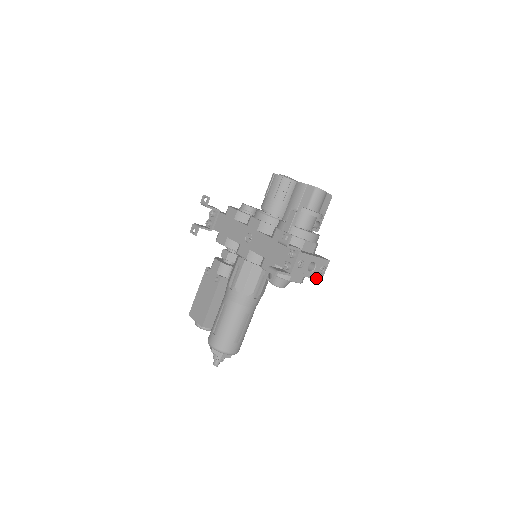
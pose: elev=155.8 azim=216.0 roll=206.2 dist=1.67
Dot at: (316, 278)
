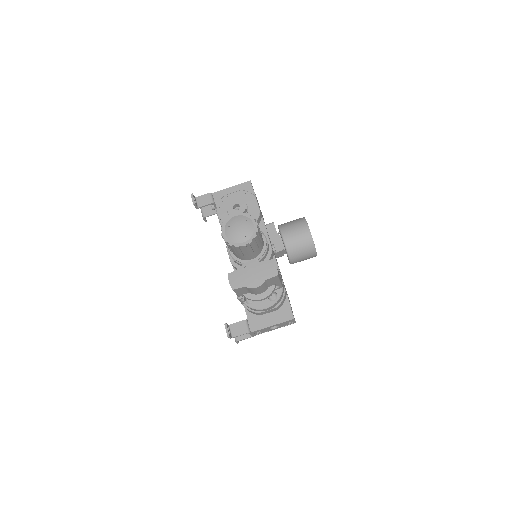
Dot at: (287, 325)
